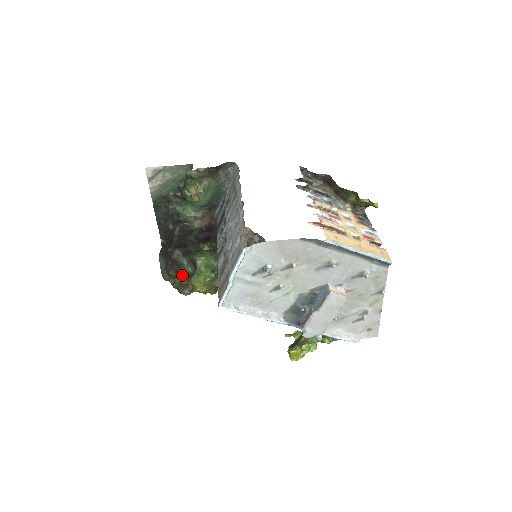
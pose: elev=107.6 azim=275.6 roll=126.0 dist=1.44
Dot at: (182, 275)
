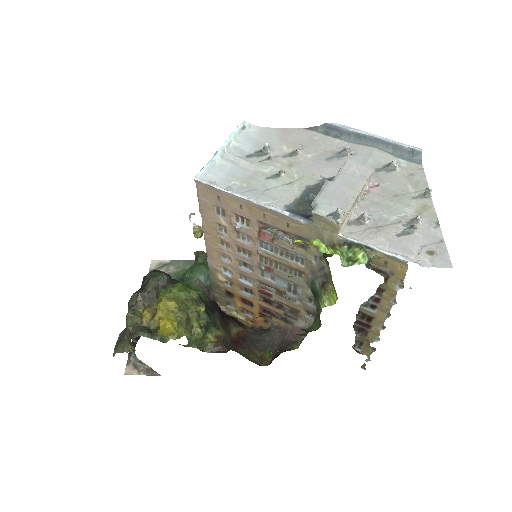
Dot at: (149, 295)
